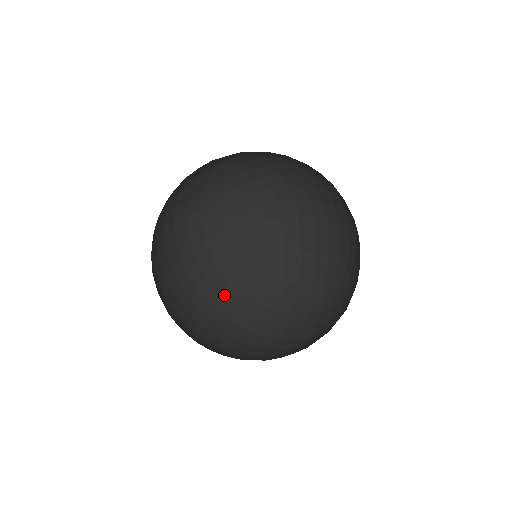
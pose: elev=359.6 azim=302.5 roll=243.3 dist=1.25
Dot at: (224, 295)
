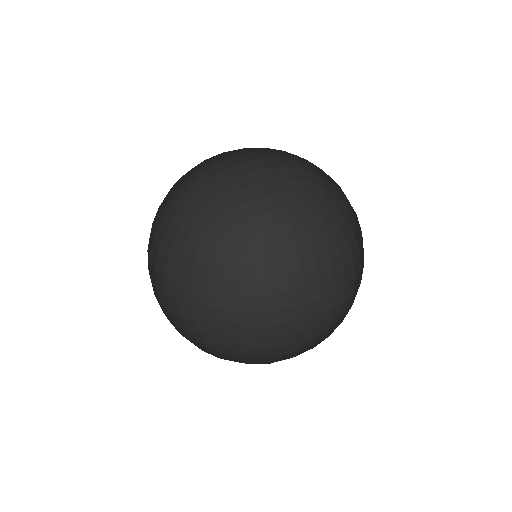
Dot at: (197, 338)
